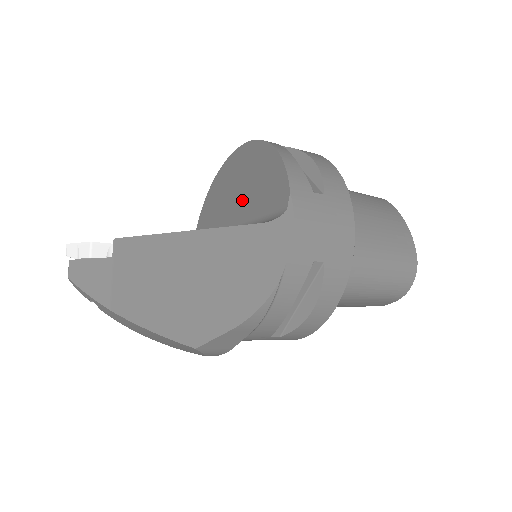
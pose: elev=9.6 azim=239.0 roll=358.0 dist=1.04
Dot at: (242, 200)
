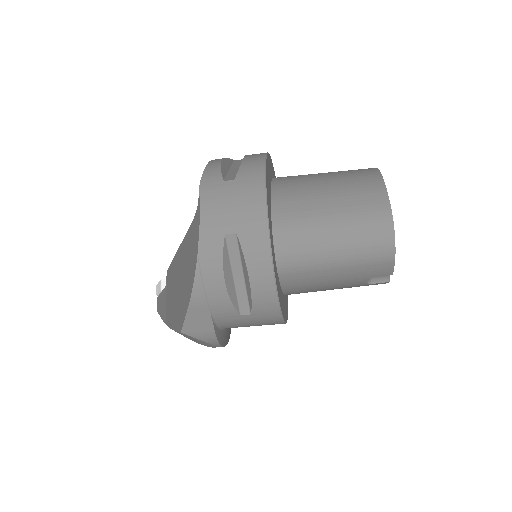
Dot at: occluded
